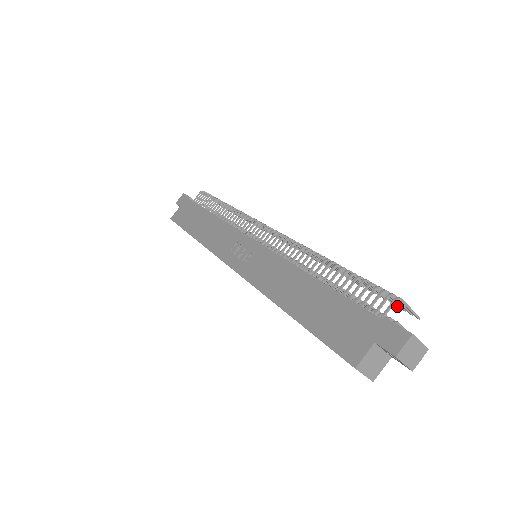
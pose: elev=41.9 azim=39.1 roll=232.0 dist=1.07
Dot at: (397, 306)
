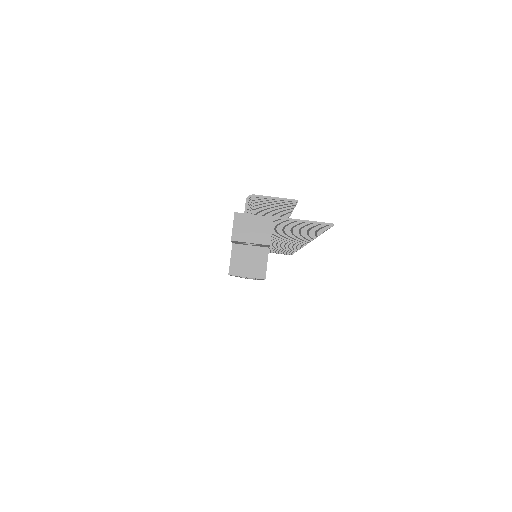
Dot at: (290, 206)
